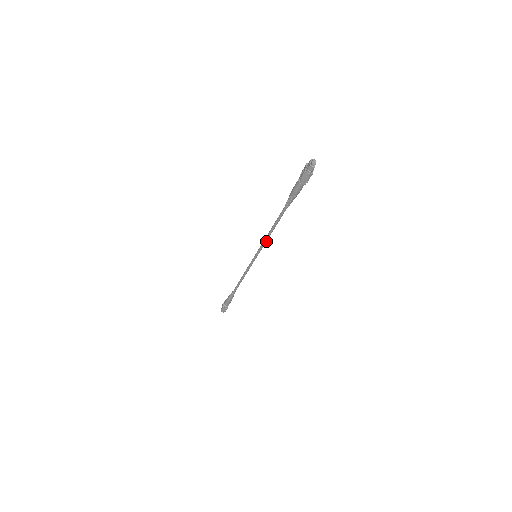
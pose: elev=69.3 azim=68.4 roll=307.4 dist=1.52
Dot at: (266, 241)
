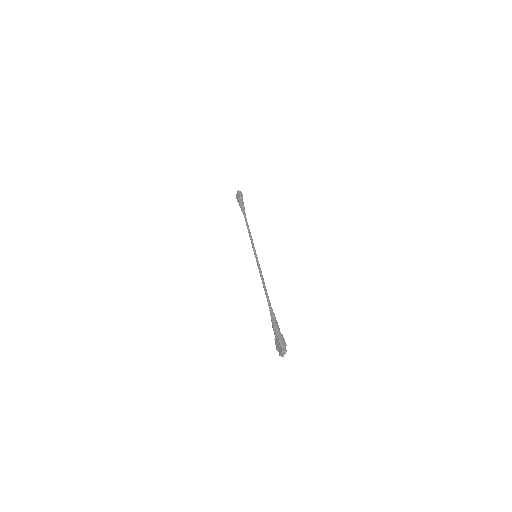
Dot at: (261, 273)
